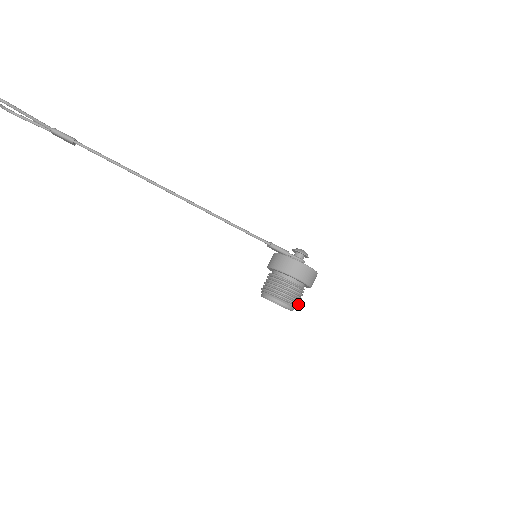
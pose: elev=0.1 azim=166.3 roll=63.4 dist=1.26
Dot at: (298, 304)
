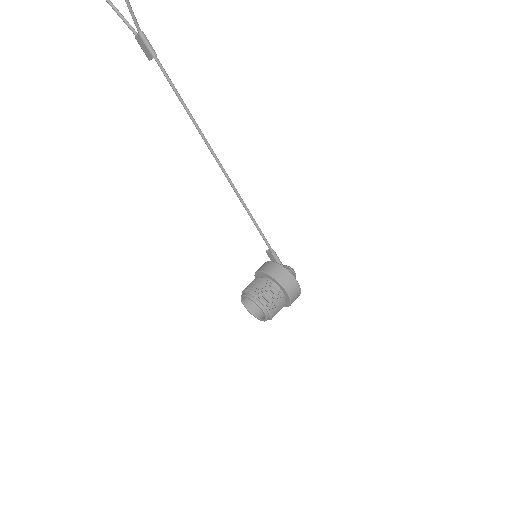
Dot at: occluded
